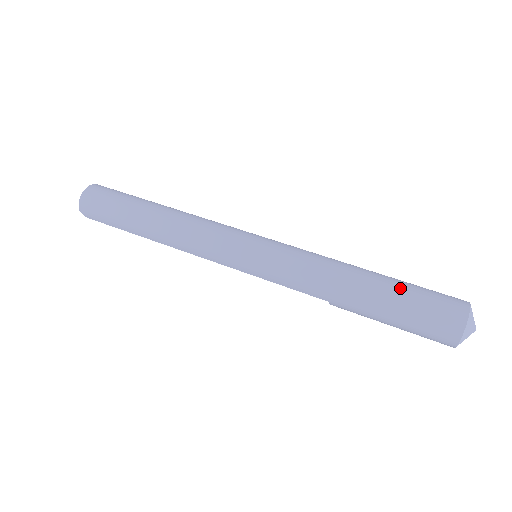
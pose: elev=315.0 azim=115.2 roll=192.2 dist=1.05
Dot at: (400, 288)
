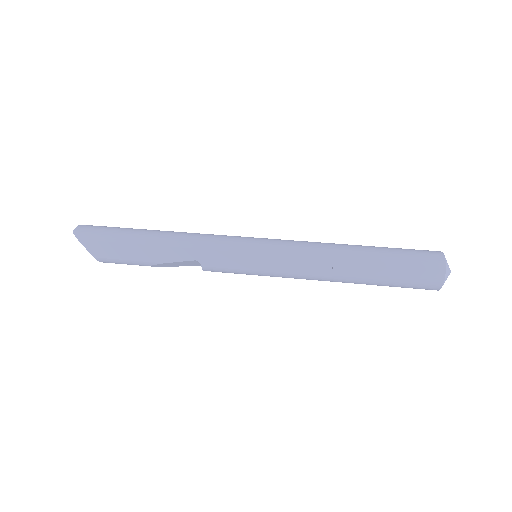
Dot at: occluded
